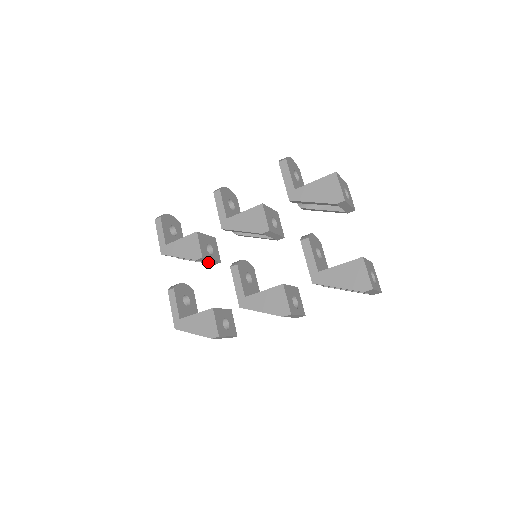
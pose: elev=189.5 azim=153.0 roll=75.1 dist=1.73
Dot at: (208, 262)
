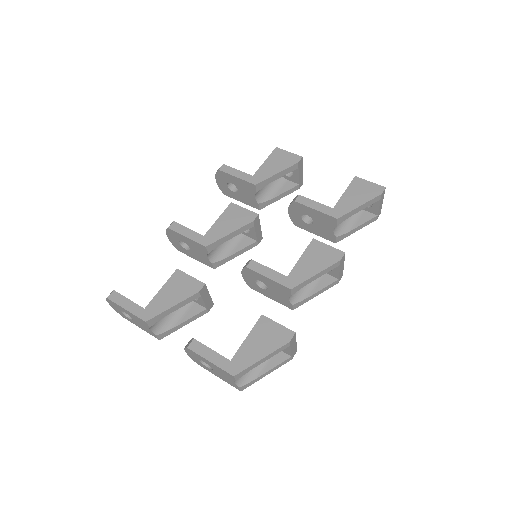
Dot at: (205, 302)
